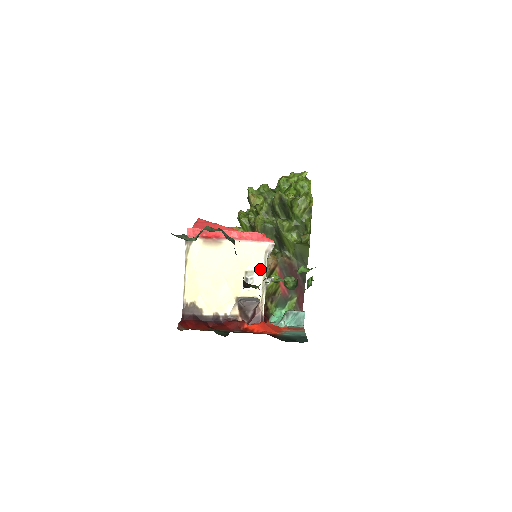
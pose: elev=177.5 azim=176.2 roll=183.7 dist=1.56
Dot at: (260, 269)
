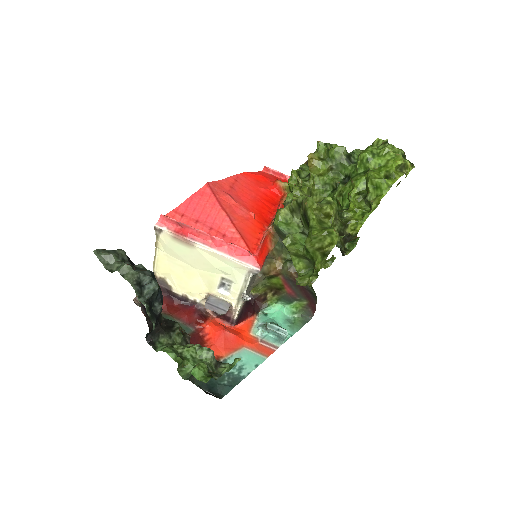
Dot at: (240, 282)
